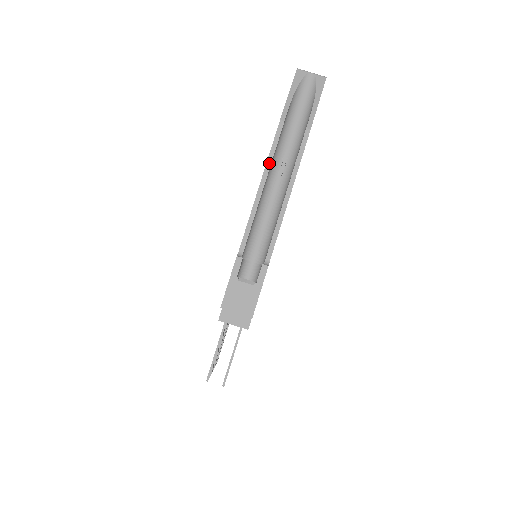
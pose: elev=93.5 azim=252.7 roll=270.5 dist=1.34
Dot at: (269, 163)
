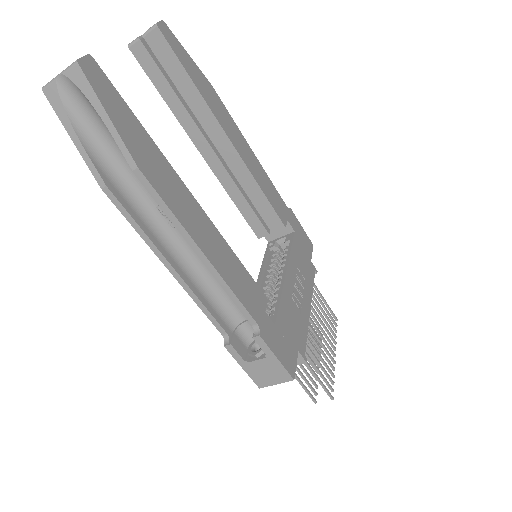
Dot at: (149, 242)
